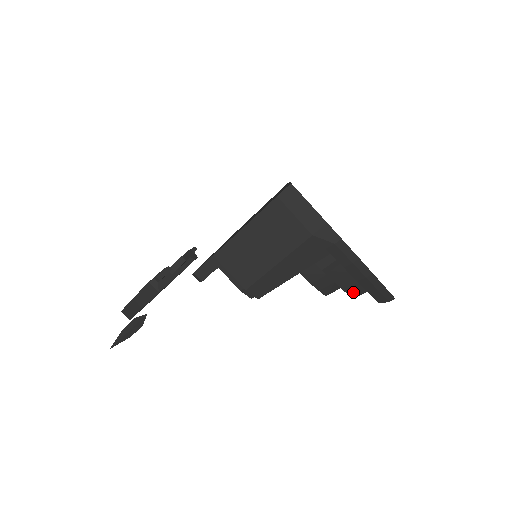
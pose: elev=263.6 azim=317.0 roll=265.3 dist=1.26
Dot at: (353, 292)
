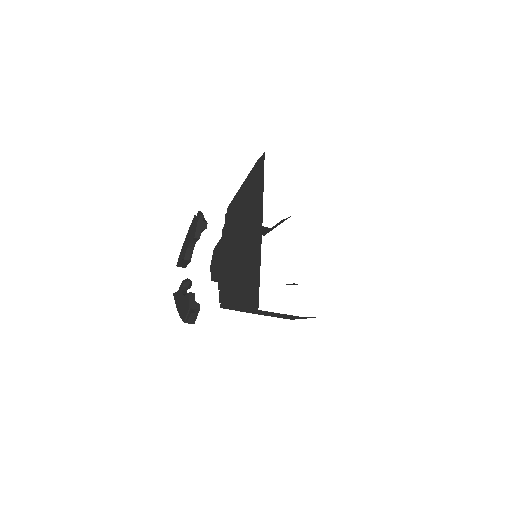
Dot at: occluded
